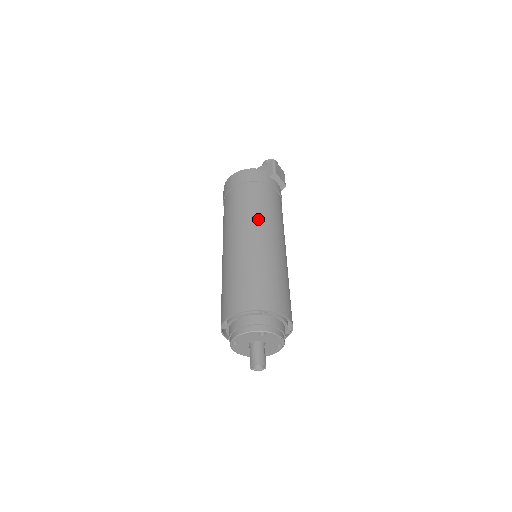
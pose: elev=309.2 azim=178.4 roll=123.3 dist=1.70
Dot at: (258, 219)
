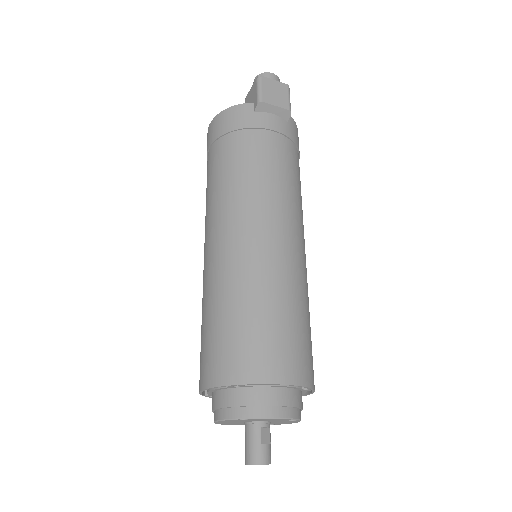
Dot at: (231, 204)
